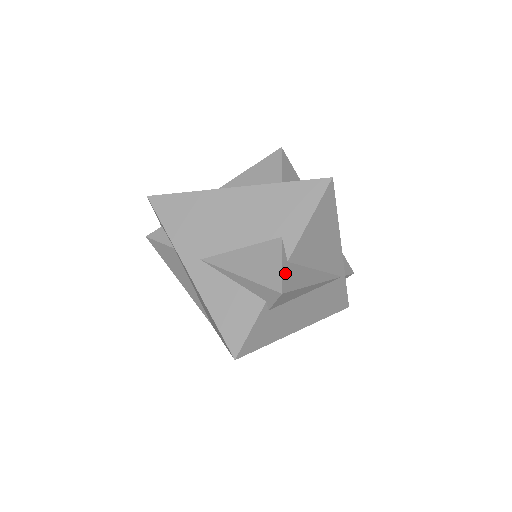
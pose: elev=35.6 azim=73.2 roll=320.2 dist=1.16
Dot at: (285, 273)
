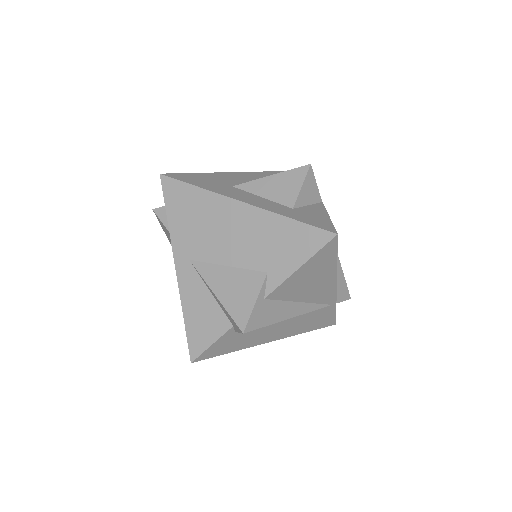
Dot at: (256, 311)
